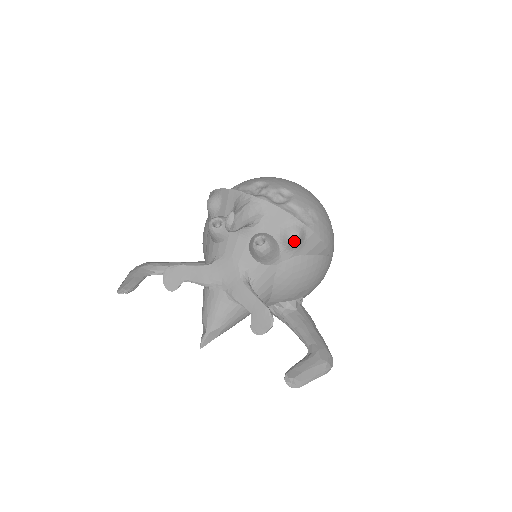
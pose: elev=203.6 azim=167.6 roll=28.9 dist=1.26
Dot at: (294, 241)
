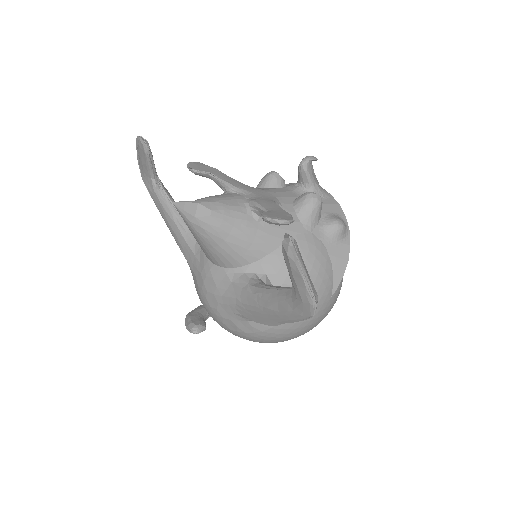
Dot at: (337, 225)
